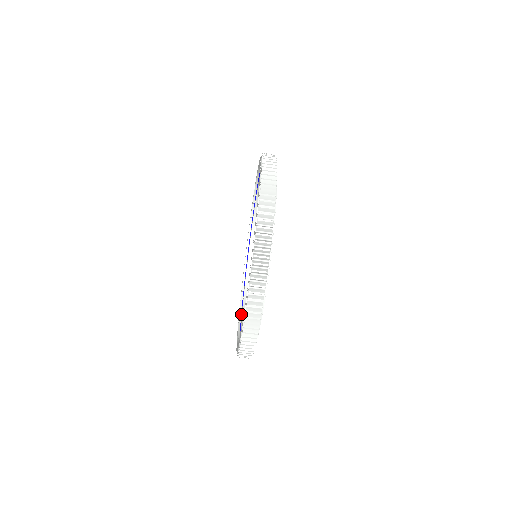
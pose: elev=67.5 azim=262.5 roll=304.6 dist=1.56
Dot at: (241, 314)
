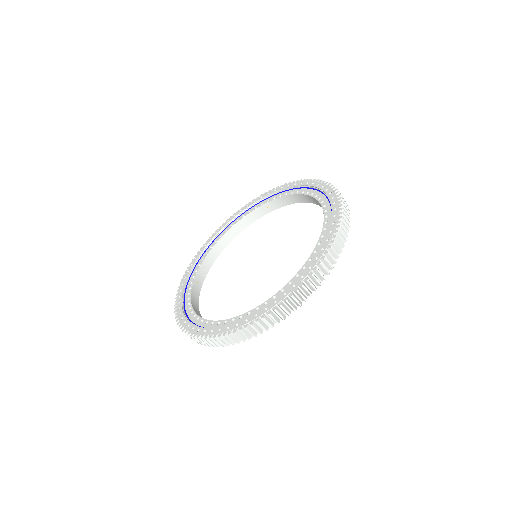
Dot at: (186, 313)
